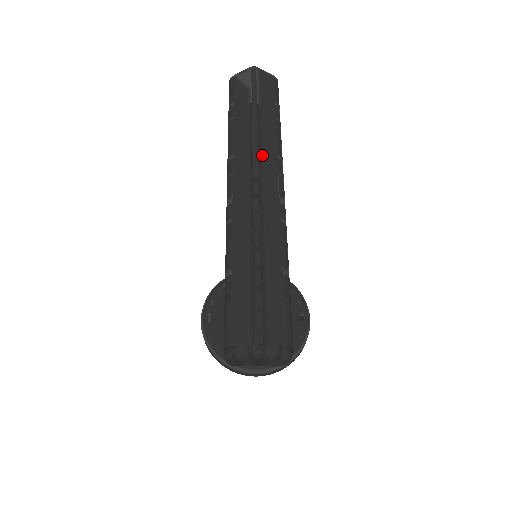
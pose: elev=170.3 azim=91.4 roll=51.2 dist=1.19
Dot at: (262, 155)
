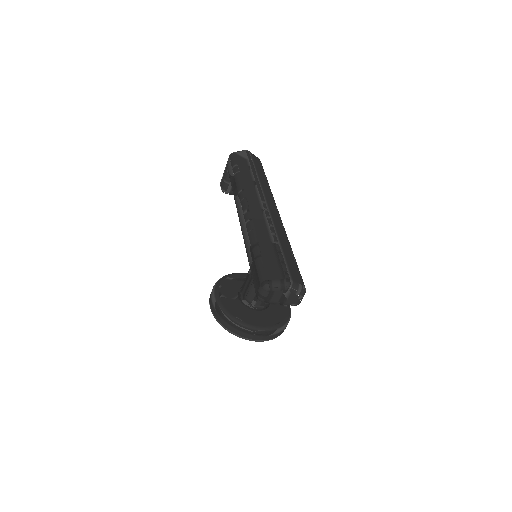
Dot at: (264, 192)
